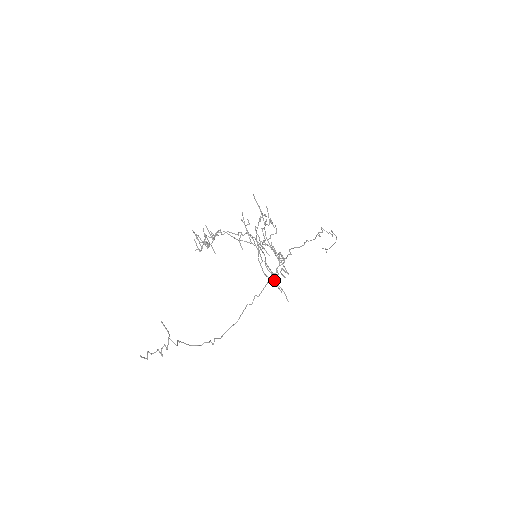
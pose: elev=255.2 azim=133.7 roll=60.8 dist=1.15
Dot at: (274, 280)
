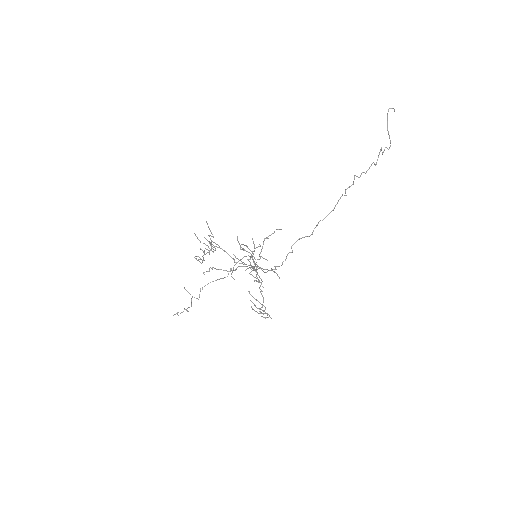
Dot at: (260, 309)
